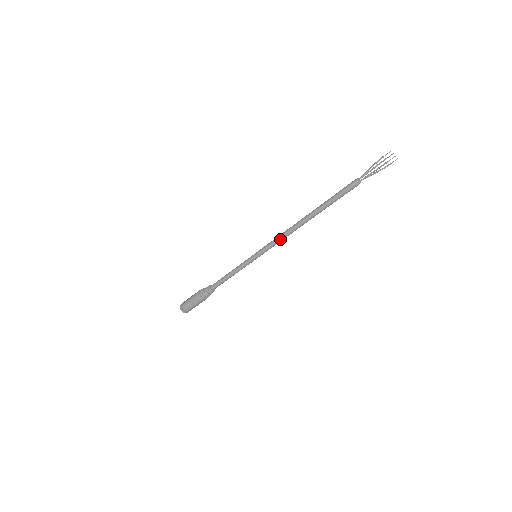
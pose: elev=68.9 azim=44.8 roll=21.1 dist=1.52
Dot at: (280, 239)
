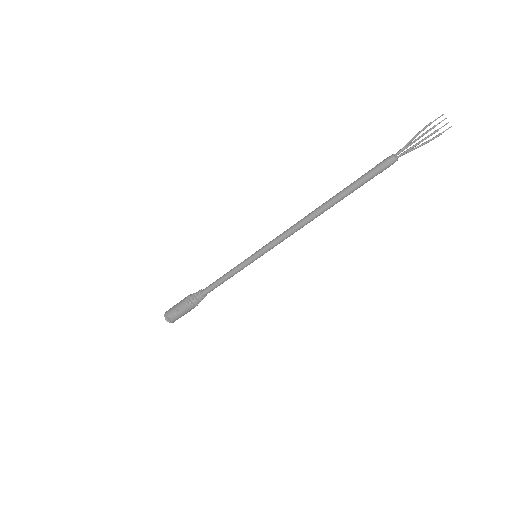
Dot at: (286, 235)
